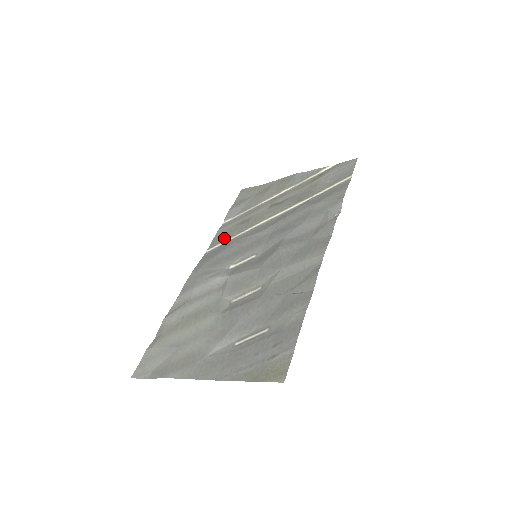
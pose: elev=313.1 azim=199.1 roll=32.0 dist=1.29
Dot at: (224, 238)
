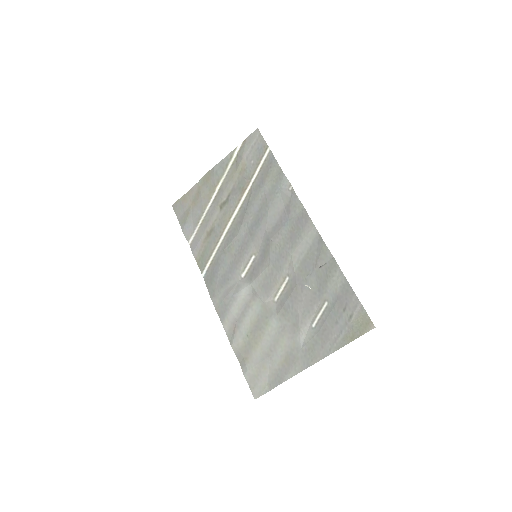
Dot at: (309, 286)
